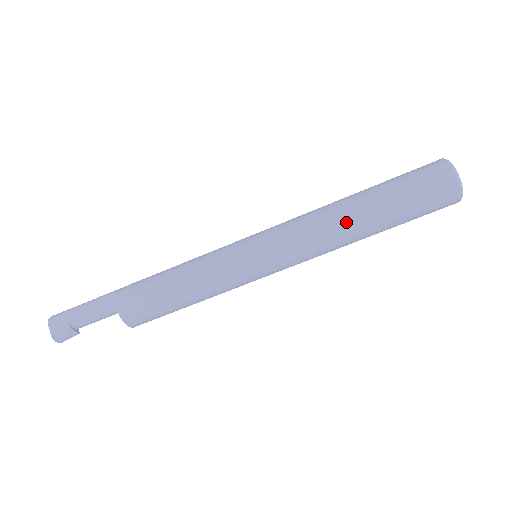
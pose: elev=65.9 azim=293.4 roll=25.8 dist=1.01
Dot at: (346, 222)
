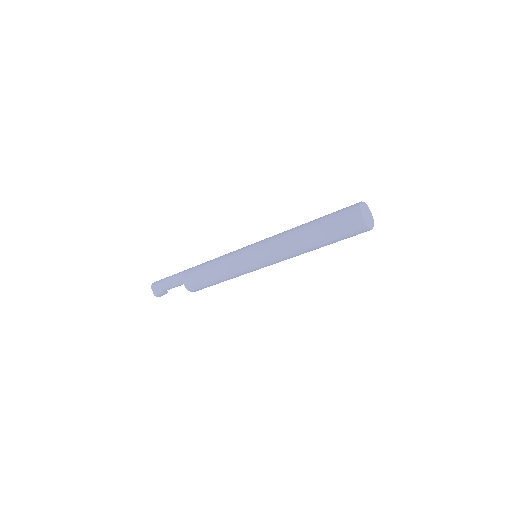
Dot at: (300, 243)
